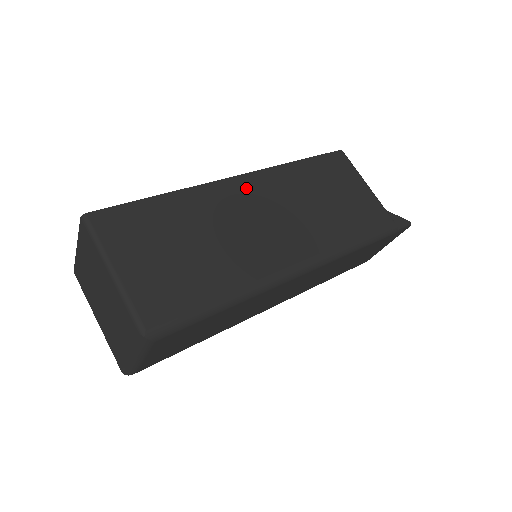
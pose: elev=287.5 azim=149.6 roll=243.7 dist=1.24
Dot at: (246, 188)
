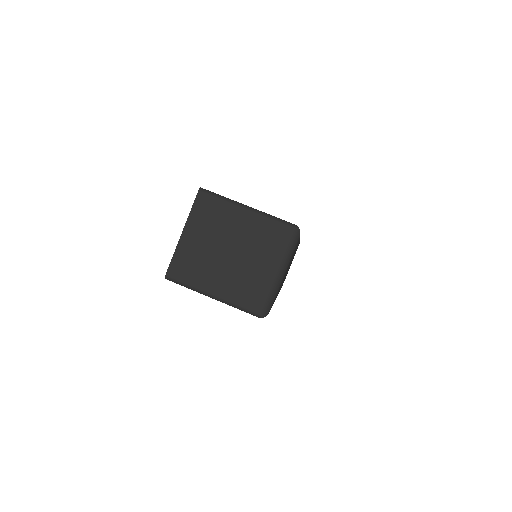
Dot at: occluded
